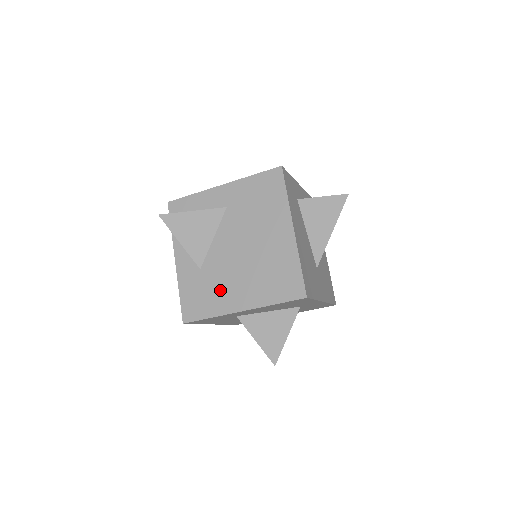
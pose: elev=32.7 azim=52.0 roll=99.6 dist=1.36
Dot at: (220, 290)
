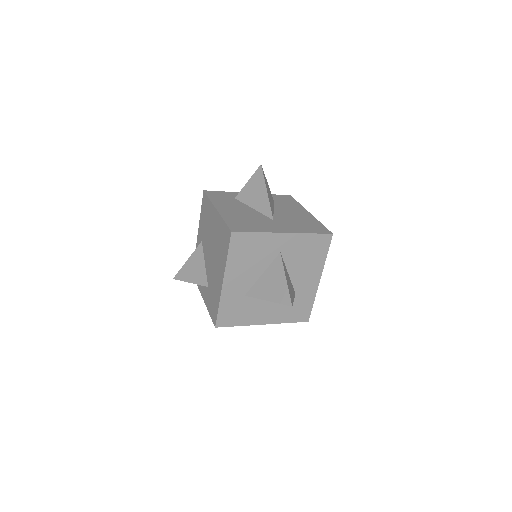
Dot at: (215, 285)
